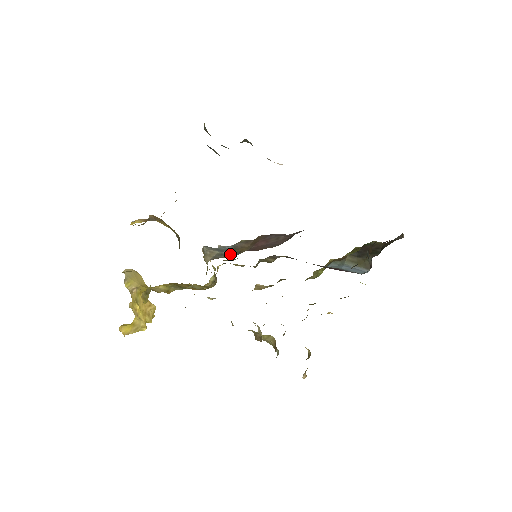
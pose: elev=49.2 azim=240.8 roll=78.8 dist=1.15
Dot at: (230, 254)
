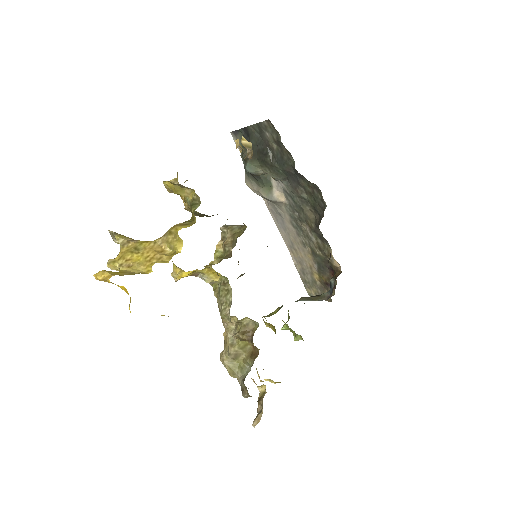
Dot at: occluded
